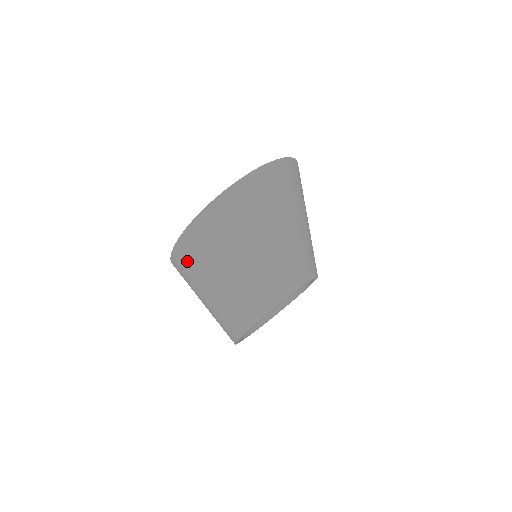
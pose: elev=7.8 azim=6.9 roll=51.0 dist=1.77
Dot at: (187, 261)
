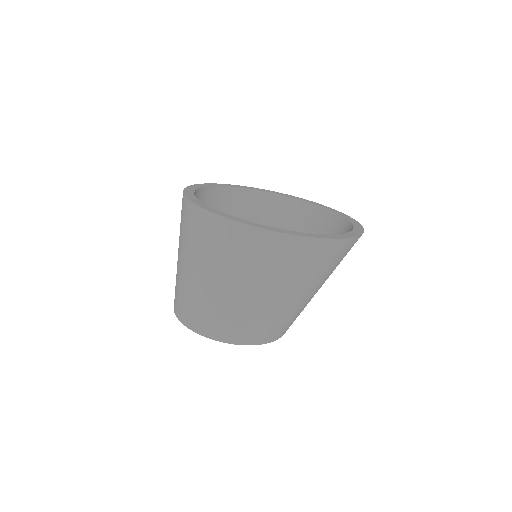
Dot at: (273, 255)
